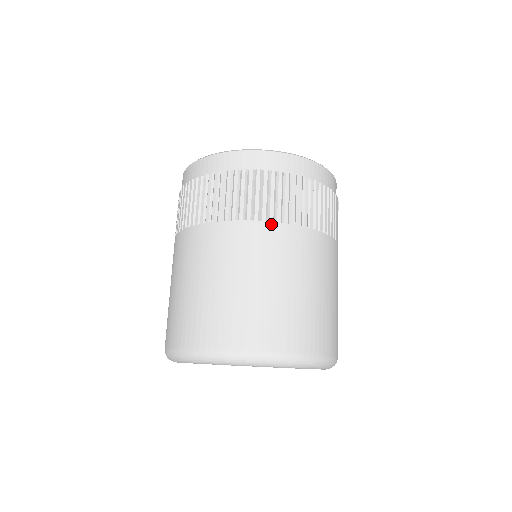
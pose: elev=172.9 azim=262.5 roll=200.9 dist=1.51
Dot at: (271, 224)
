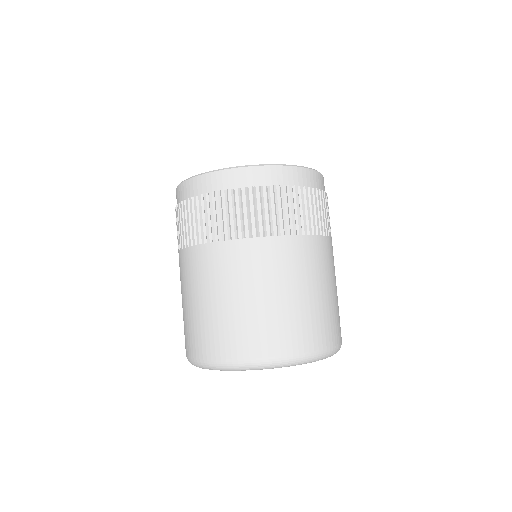
Dot at: (282, 238)
